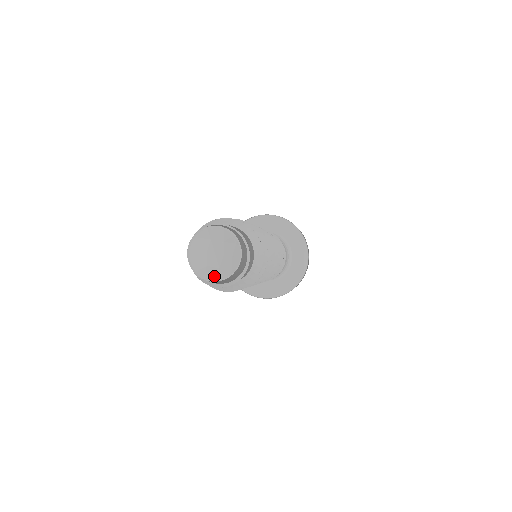
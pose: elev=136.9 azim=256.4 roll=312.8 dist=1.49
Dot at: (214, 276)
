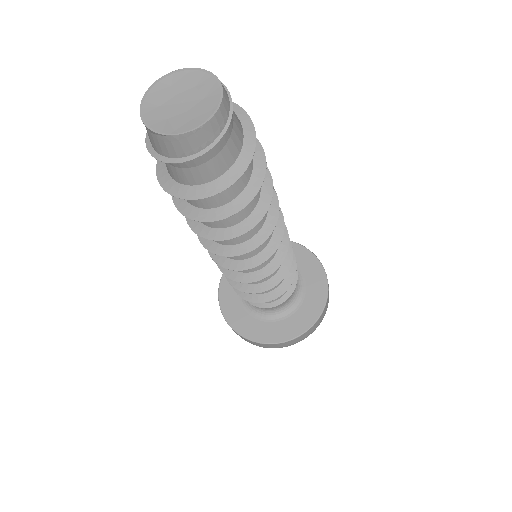
Dot at: (153, 121)
